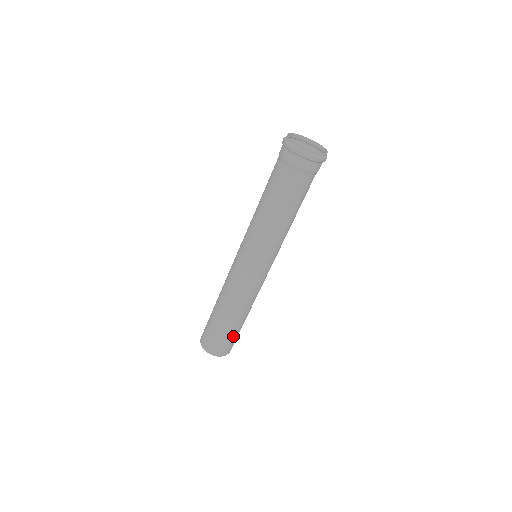
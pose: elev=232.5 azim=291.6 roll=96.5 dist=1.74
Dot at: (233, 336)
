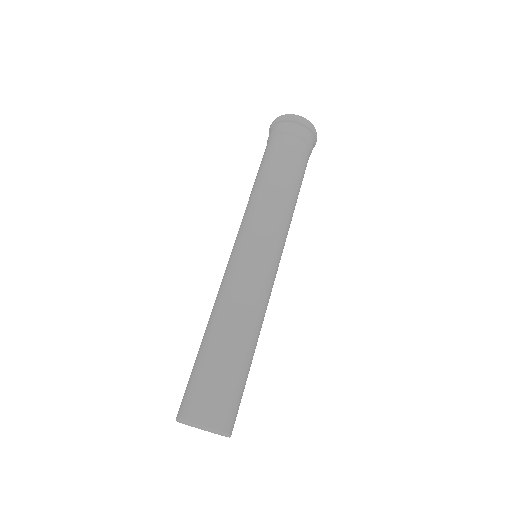
Dot at: (232, 382)
